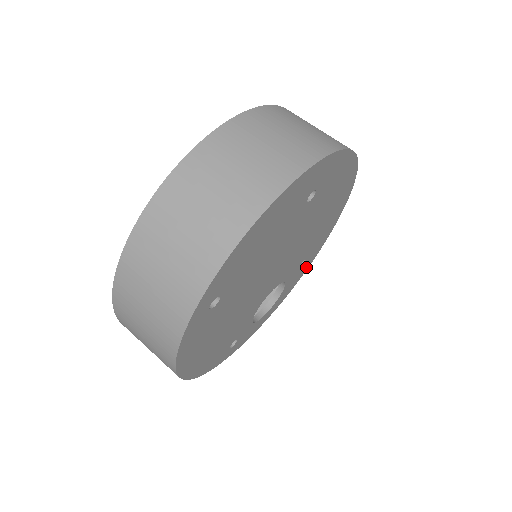
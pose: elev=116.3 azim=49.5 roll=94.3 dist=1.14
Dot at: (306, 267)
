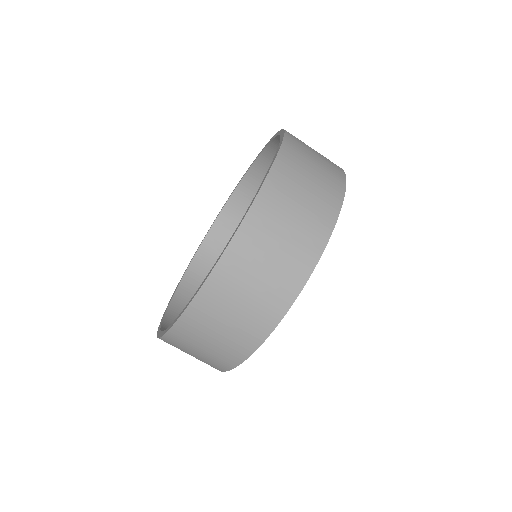
Dot at: occluded
